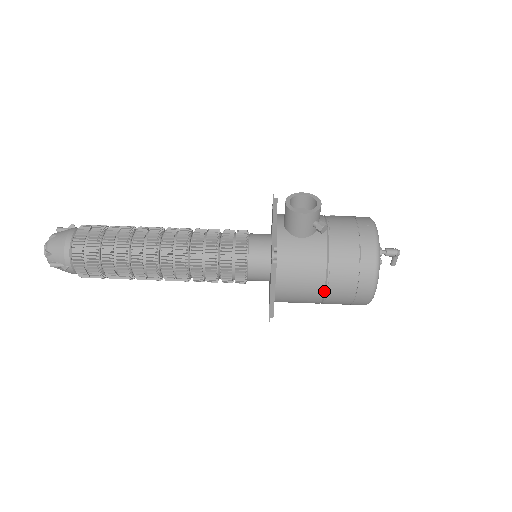
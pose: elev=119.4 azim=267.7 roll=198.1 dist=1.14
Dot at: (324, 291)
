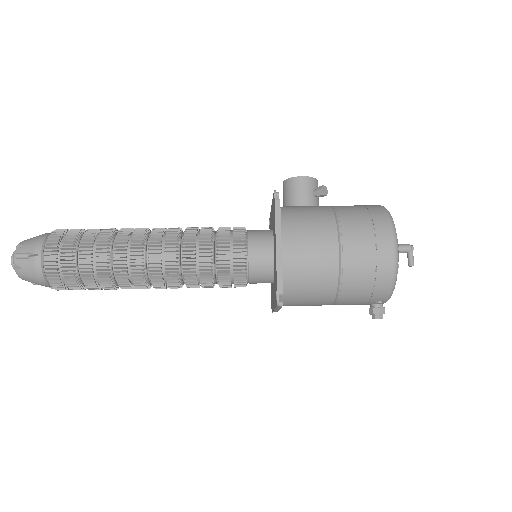
Dot at: (338, 245)
